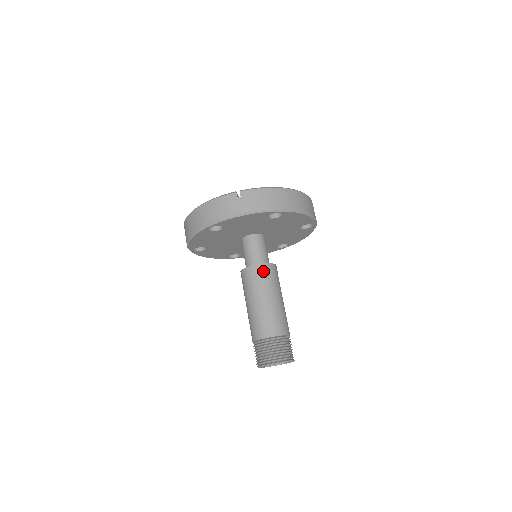
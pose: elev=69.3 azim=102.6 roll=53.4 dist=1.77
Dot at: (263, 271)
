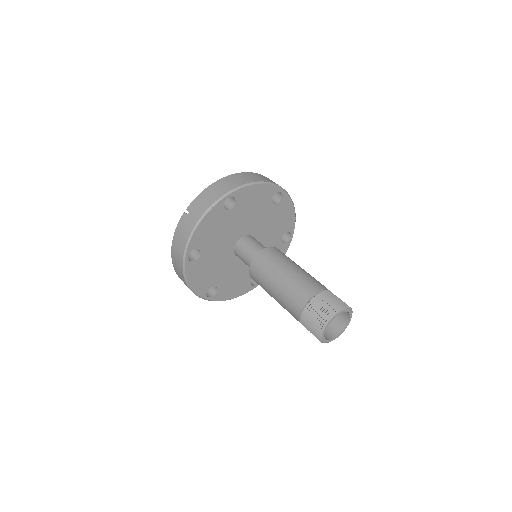
Dot at: (263, 258)
